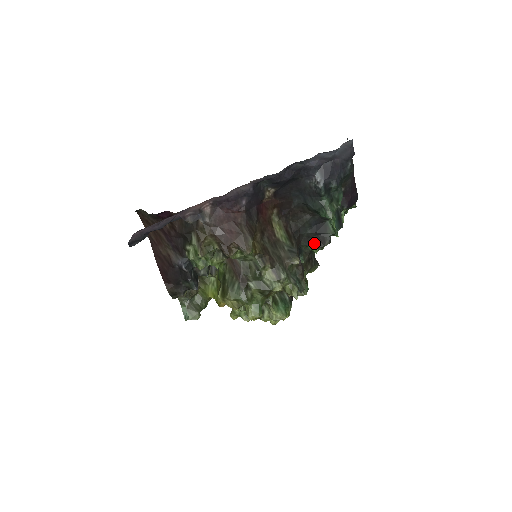
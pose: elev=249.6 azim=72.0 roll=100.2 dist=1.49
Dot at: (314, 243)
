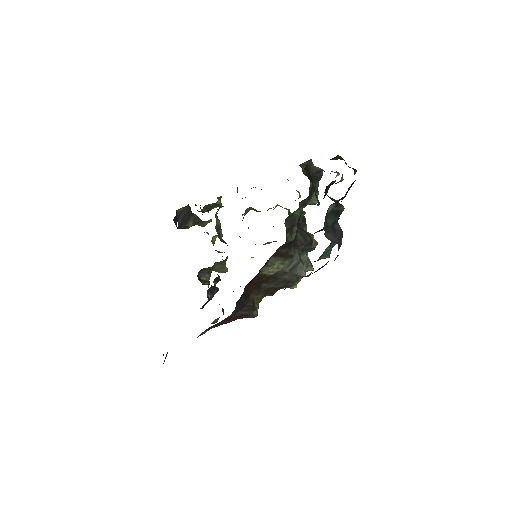
Dot at: occluded
